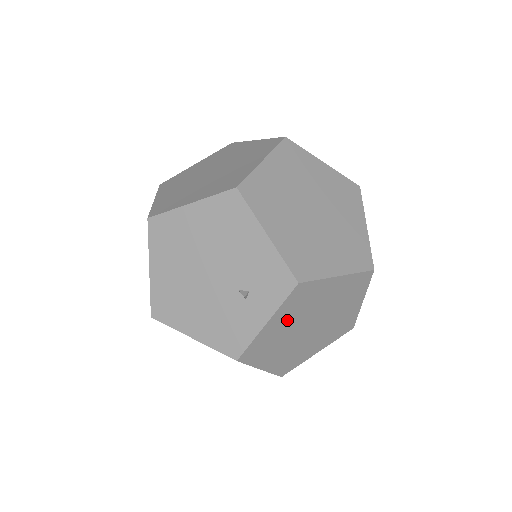
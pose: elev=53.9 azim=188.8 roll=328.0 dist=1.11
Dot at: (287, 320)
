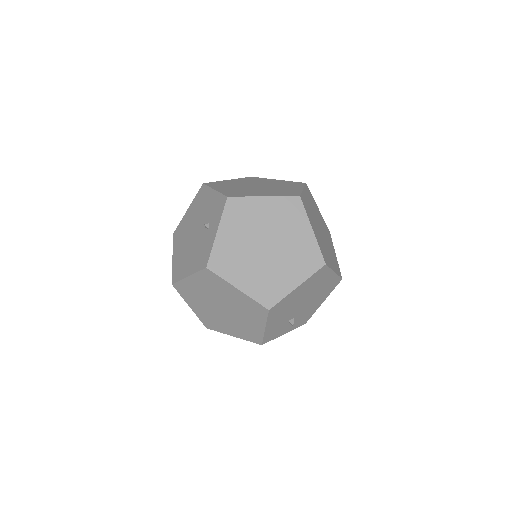
Dot at: (236, 233)
